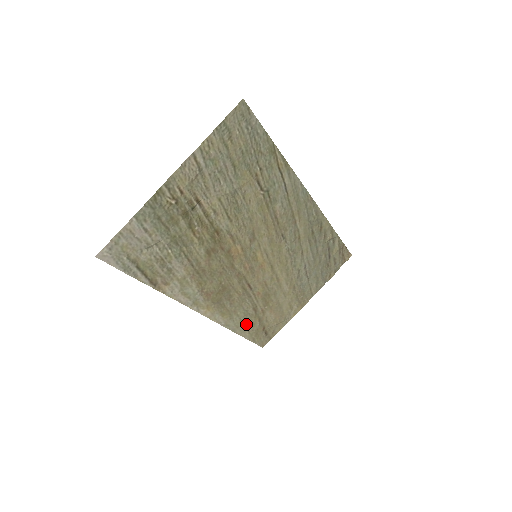
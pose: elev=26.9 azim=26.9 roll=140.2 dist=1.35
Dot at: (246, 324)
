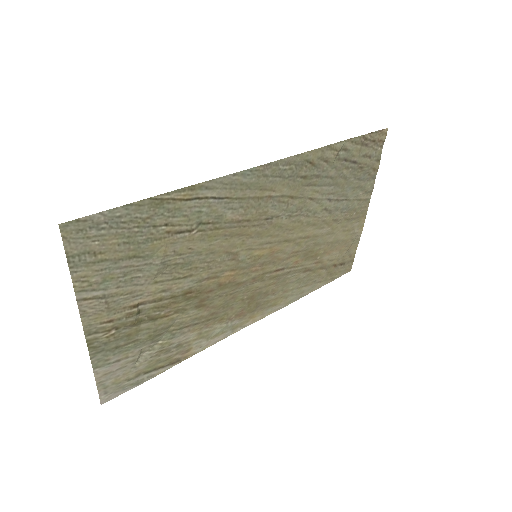
Dot at: (310, 283)
